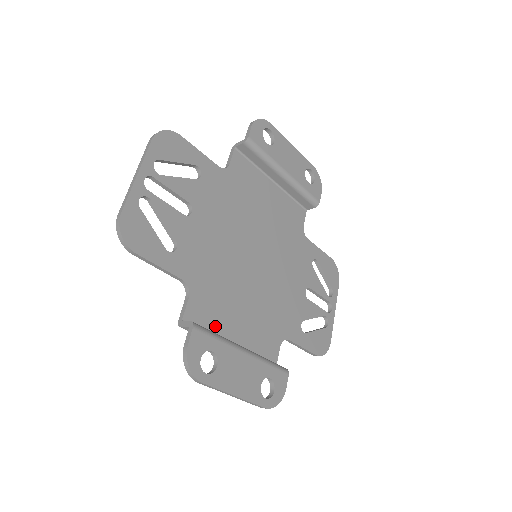
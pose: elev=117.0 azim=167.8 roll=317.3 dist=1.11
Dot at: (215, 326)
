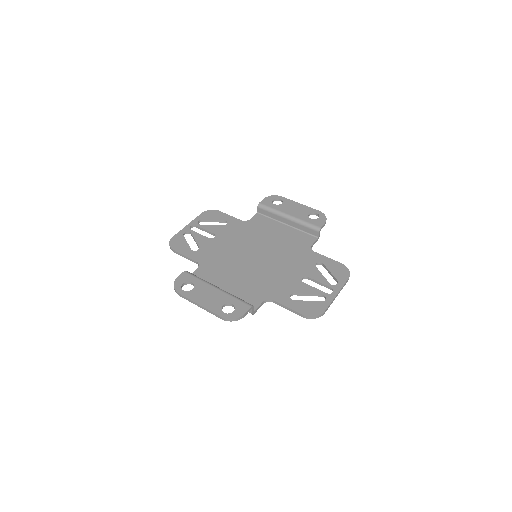
Dot at: (210, 282)
